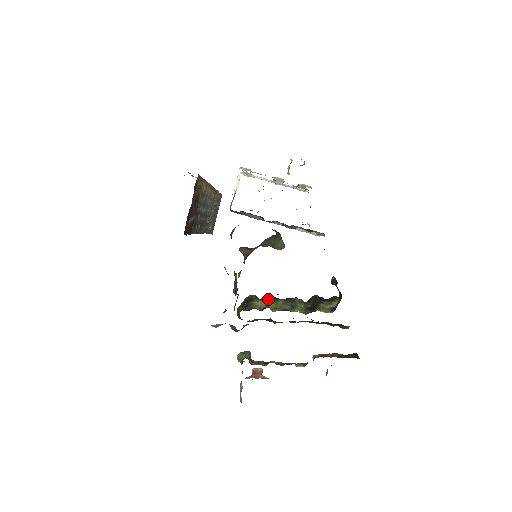
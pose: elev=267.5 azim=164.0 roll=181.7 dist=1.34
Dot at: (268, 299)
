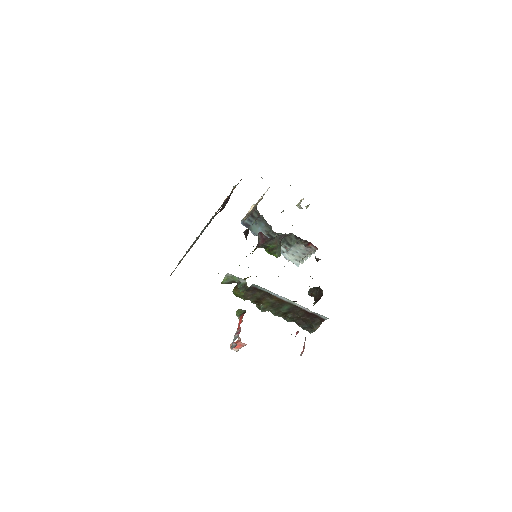
Dot at: occluded
